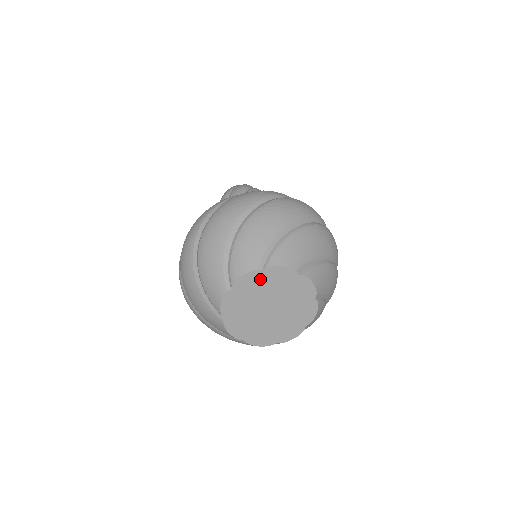
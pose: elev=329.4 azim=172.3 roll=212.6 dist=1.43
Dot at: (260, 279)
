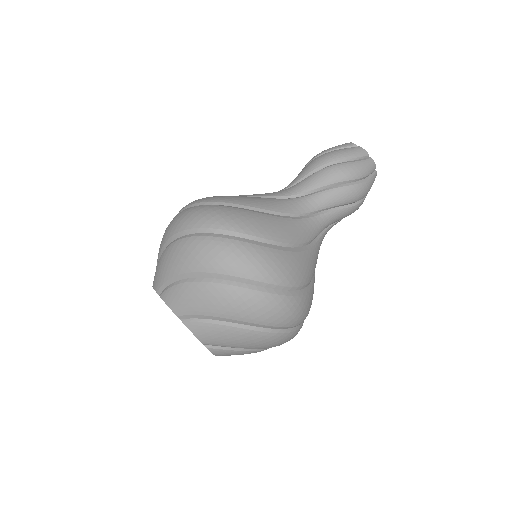
Dot at: occluded
